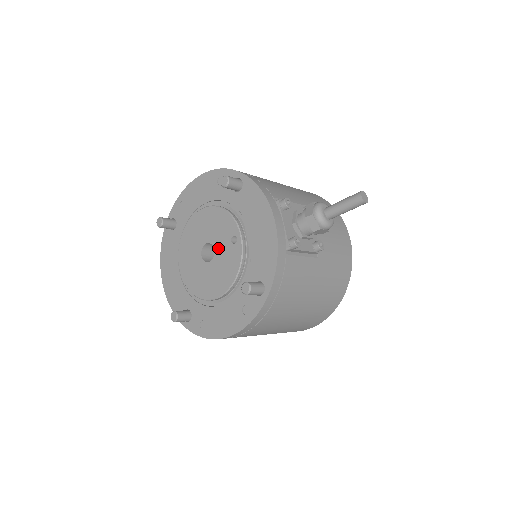
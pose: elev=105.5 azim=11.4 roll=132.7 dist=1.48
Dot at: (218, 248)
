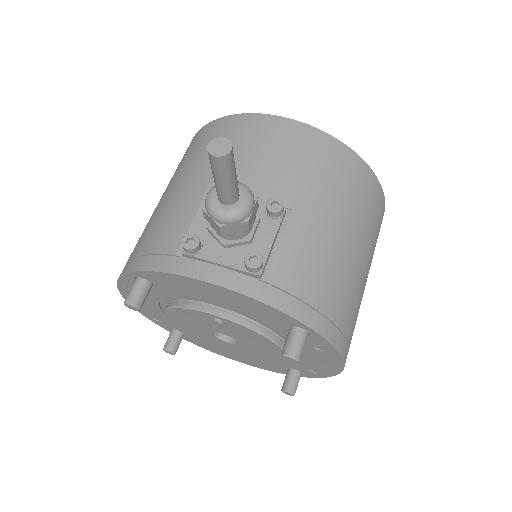
Dot at: (223, 332)
